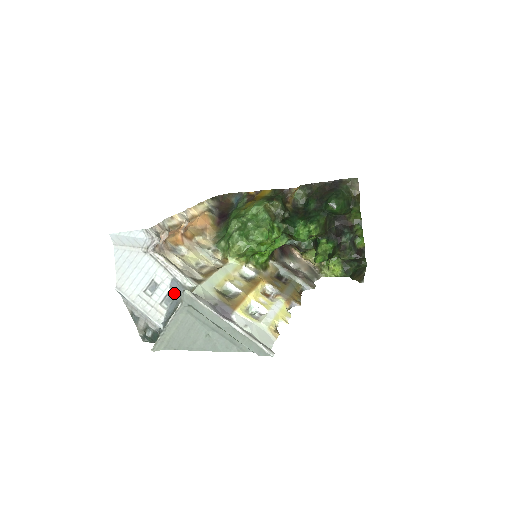
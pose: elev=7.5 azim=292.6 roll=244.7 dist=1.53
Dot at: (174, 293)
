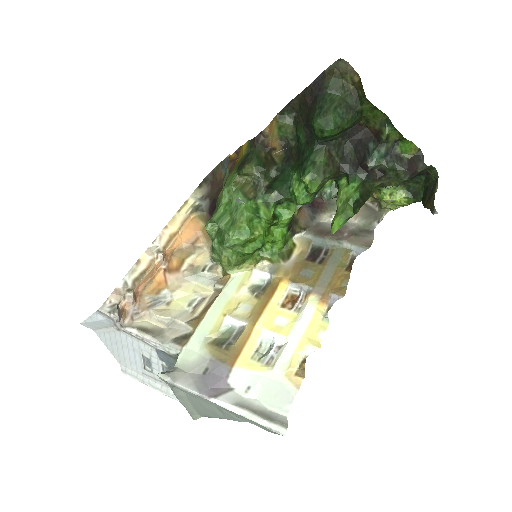
Dot at: (167, 364)
